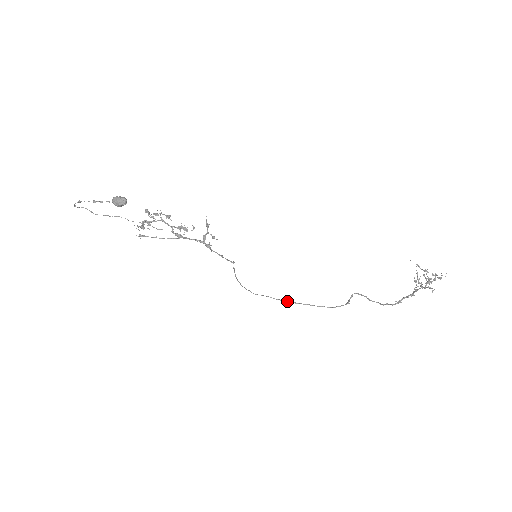
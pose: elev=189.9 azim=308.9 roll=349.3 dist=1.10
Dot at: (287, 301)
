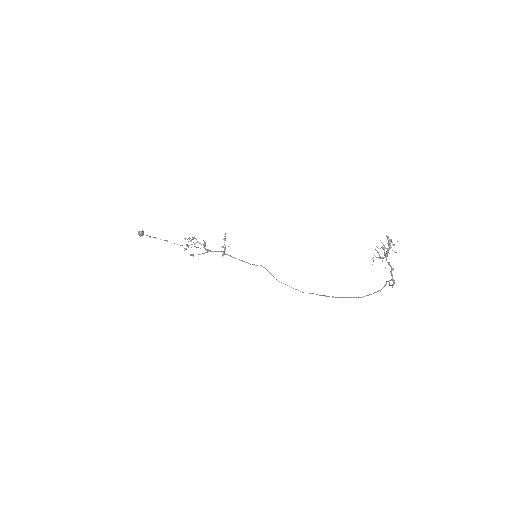
Dot at: (328, 296)
